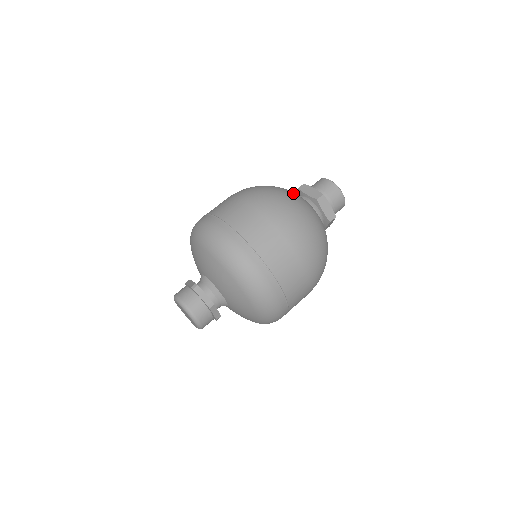
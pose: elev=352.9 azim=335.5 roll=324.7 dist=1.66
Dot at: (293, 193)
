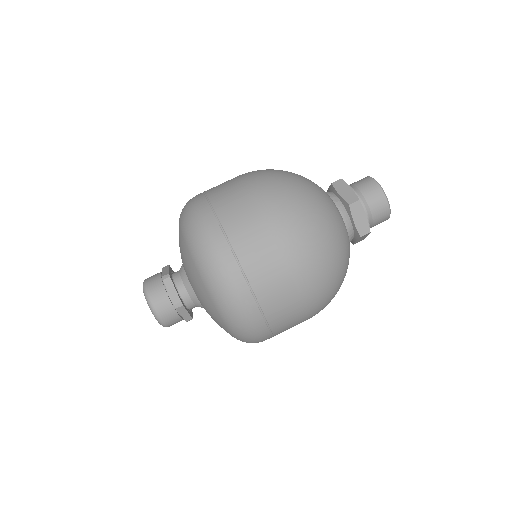
Dot at: (317, 190)
